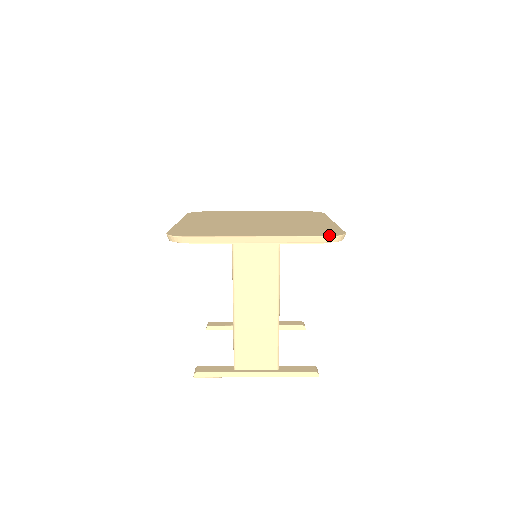
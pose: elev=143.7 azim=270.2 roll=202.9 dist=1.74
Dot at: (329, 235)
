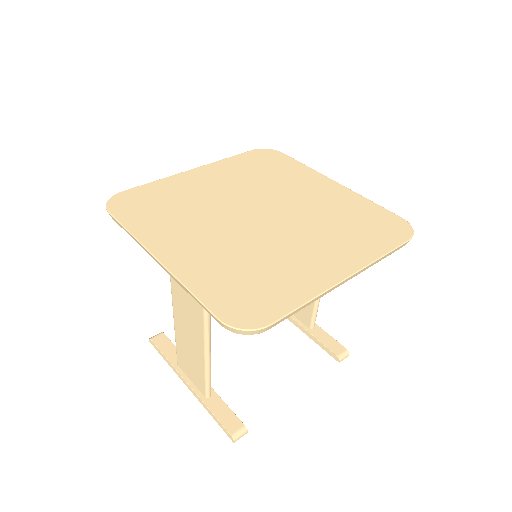
Dot at: (226, 318)
